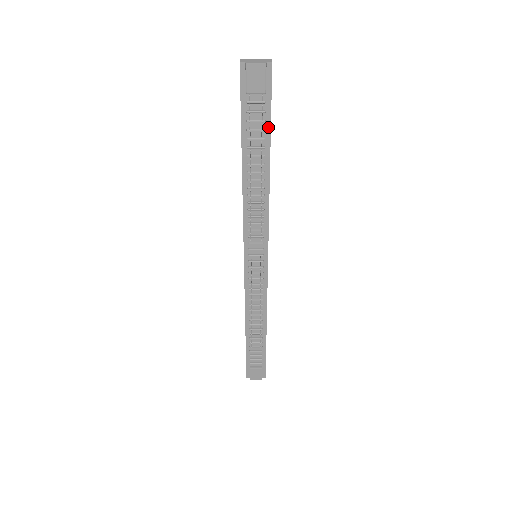
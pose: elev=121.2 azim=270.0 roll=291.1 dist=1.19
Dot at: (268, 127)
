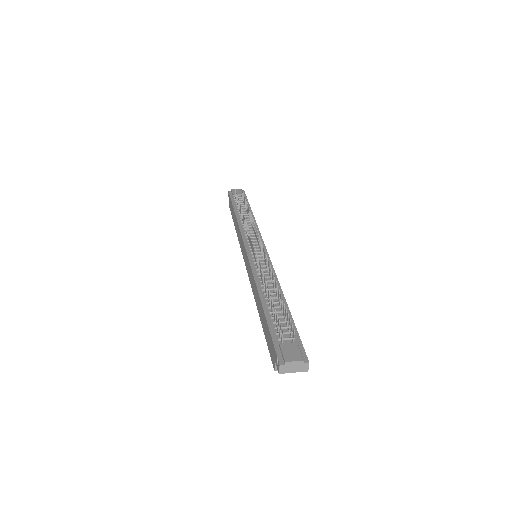
Dot at: occluded
